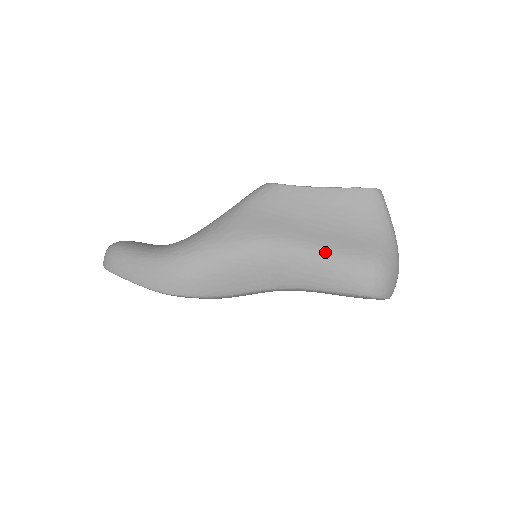
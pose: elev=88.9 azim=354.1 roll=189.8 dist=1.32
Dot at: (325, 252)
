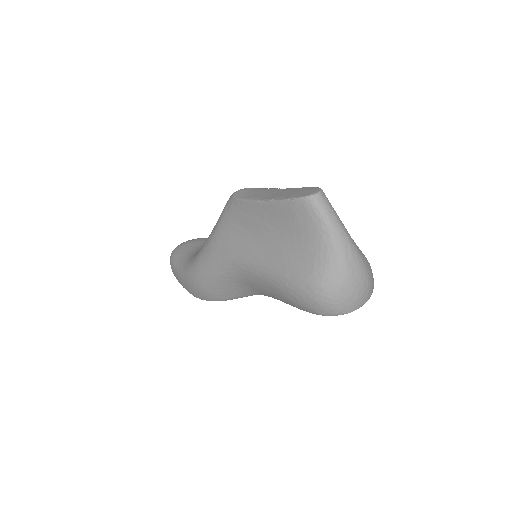
Dot at: (272, 275)
